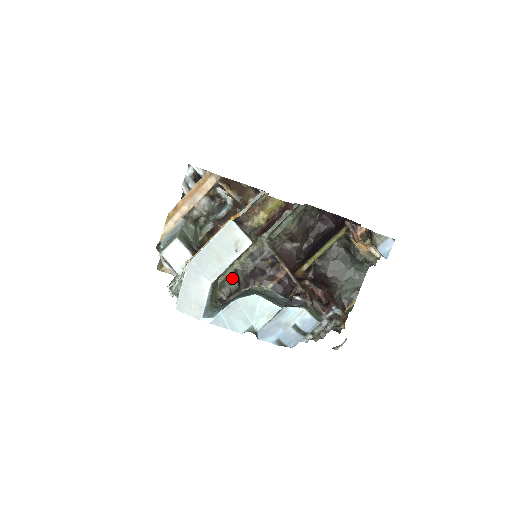
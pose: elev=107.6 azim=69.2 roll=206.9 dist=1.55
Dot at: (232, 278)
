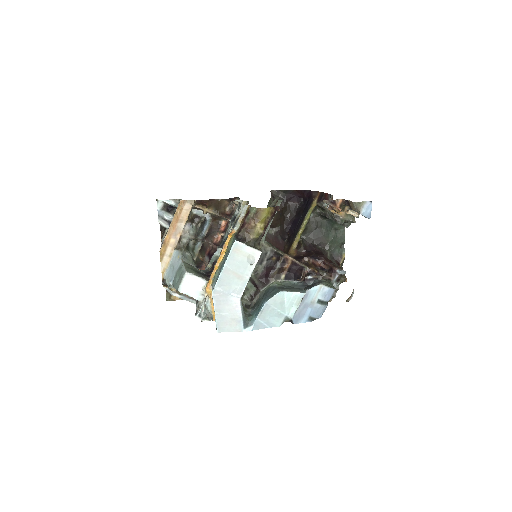
Dot at: (248, 284)
